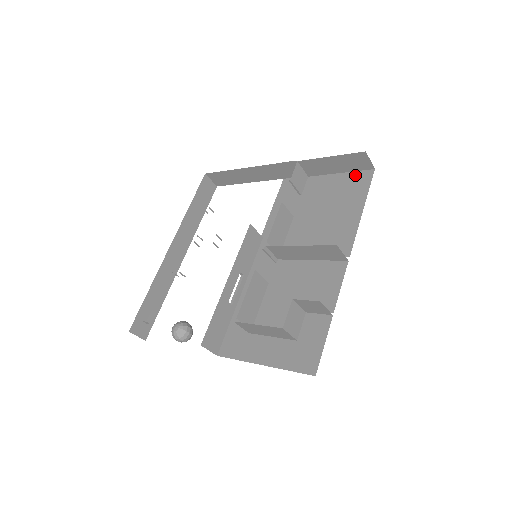
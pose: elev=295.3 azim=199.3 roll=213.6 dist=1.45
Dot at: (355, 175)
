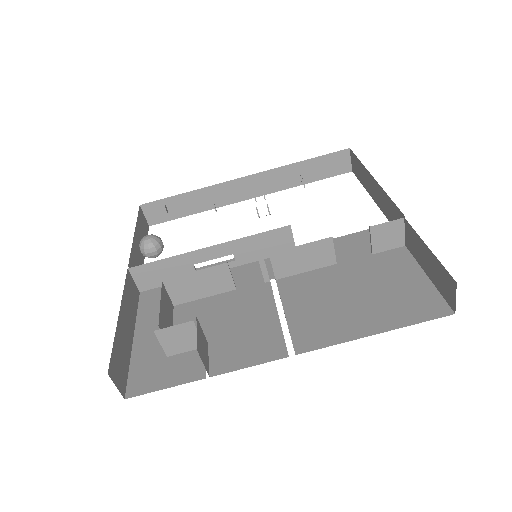
Dot at: (432, 295)
